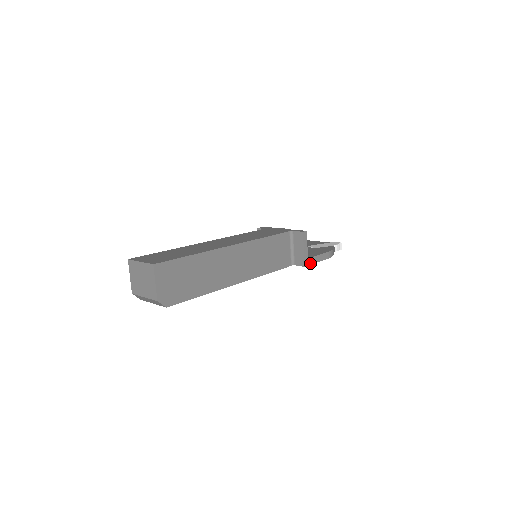
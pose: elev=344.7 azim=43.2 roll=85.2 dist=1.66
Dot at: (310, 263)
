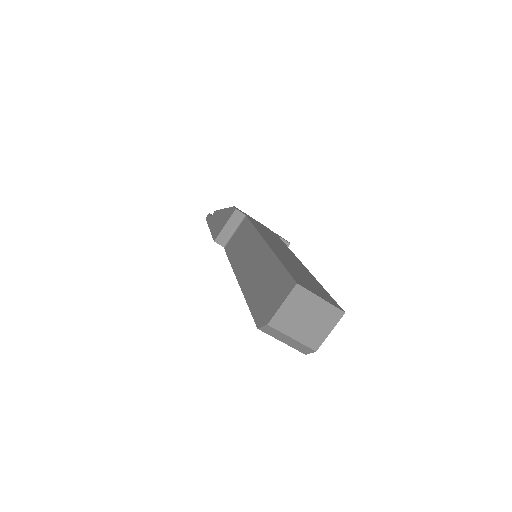
Dot at: occluded
